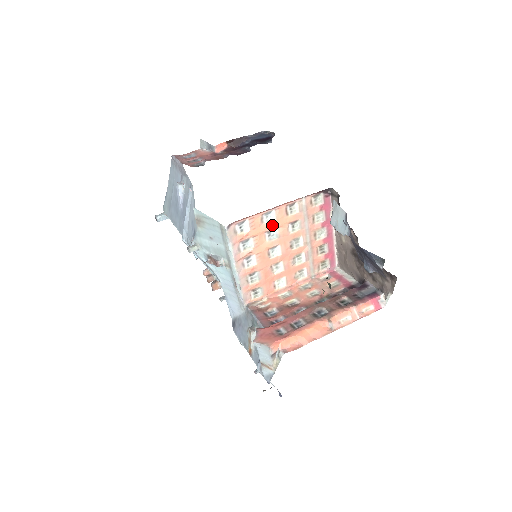
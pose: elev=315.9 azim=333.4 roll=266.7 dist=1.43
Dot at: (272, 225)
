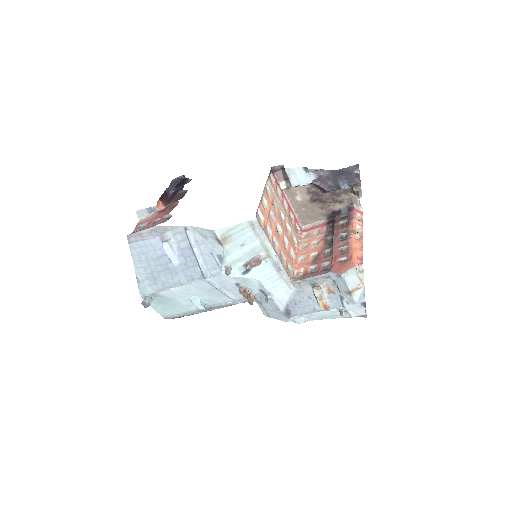
Dot at: (268, 208)
